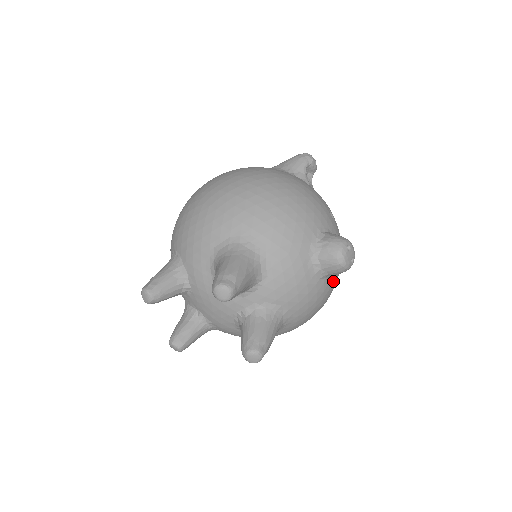
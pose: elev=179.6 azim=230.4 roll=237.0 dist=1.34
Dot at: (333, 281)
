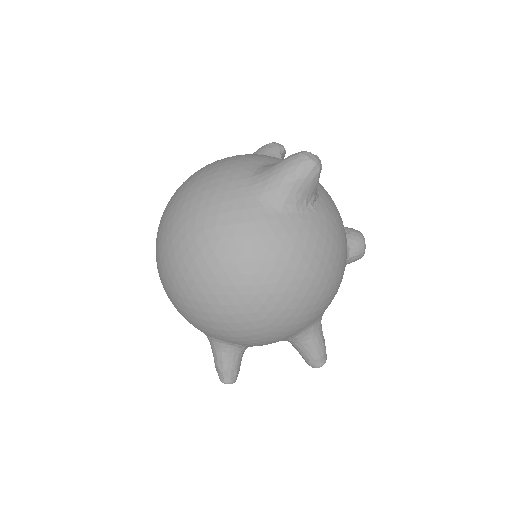
Dot at: occluded
